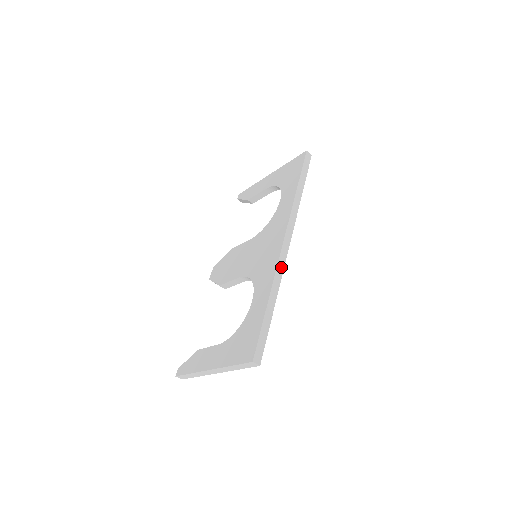
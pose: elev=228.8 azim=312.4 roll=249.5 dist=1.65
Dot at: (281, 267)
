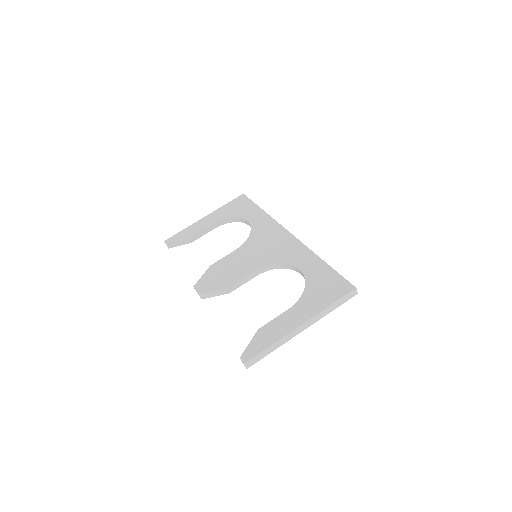
Dot at: occluded
